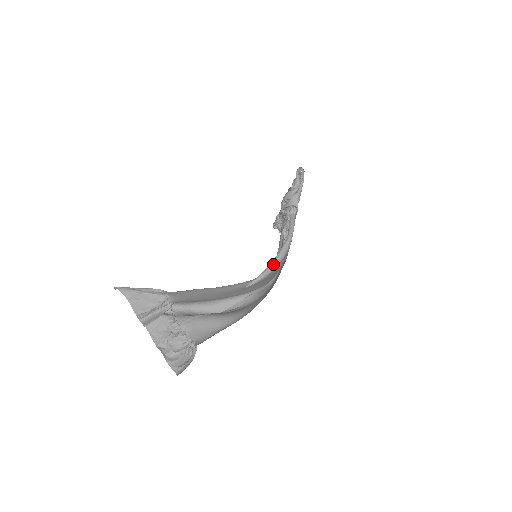
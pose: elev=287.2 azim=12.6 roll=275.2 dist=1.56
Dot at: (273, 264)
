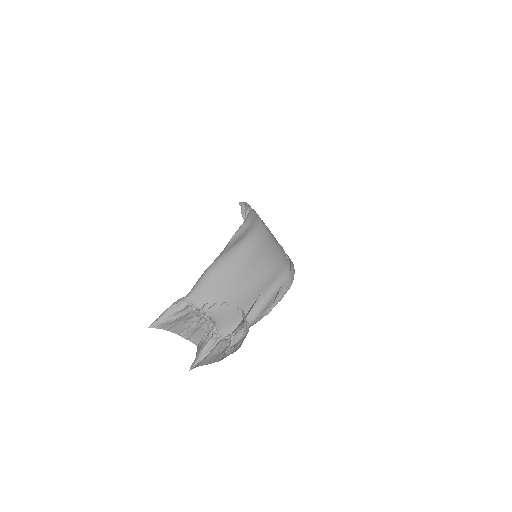
Dot at: (246, 218)
